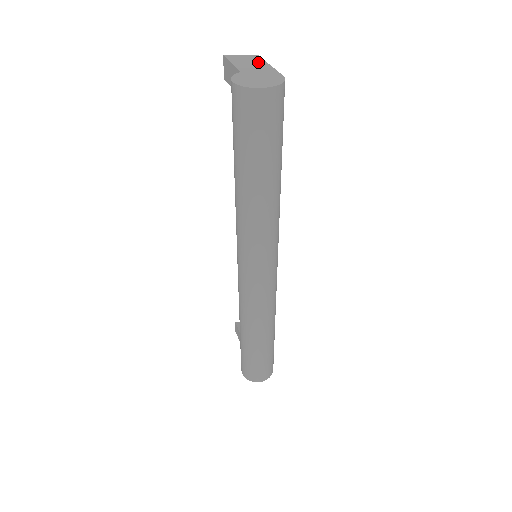
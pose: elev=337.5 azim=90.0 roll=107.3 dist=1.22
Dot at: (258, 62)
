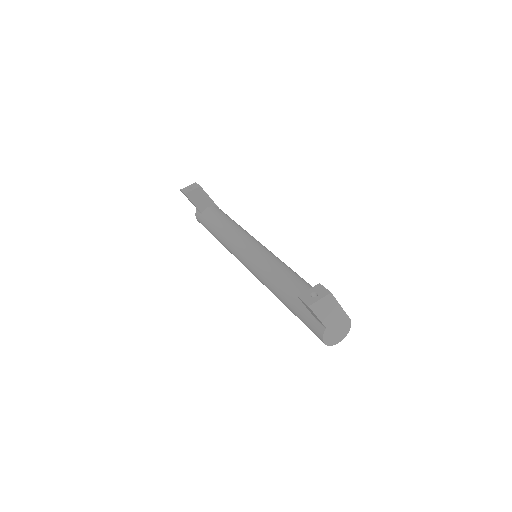
Dot at: (334, 307)
